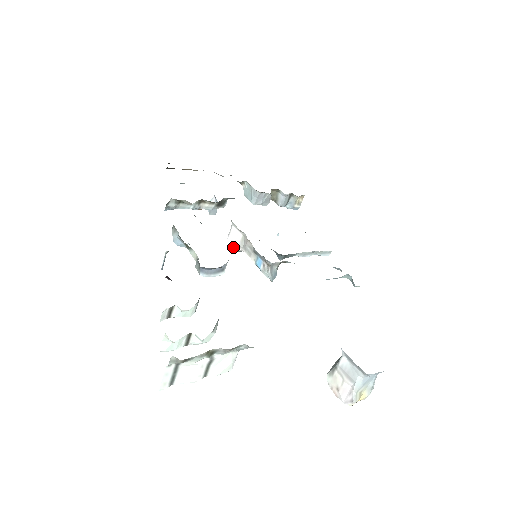
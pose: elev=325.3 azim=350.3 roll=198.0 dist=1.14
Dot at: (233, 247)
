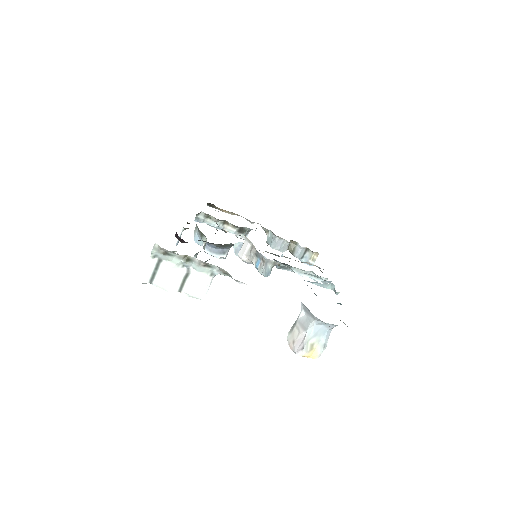
Dot at: (242, 257)
